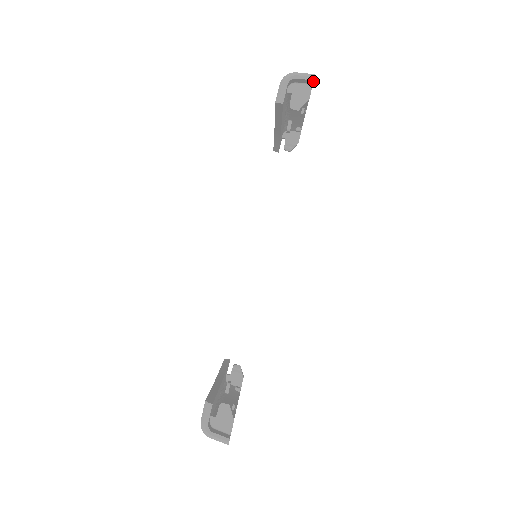
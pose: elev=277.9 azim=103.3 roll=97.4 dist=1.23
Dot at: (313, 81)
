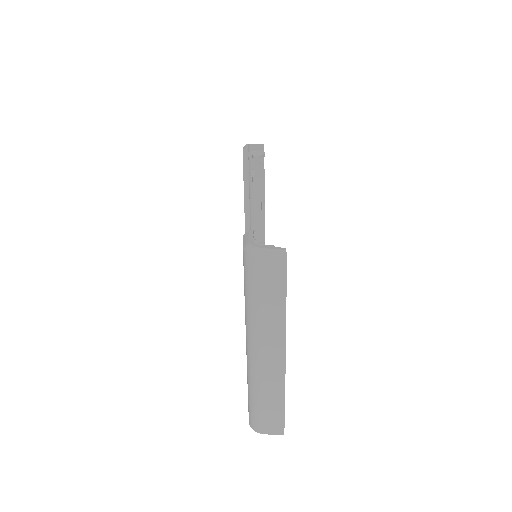
Dot at: occluded
